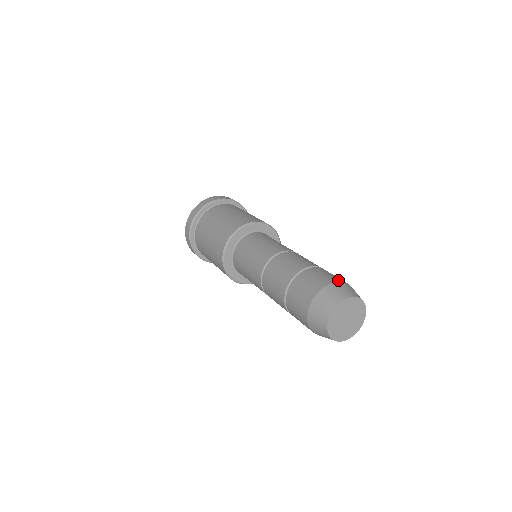
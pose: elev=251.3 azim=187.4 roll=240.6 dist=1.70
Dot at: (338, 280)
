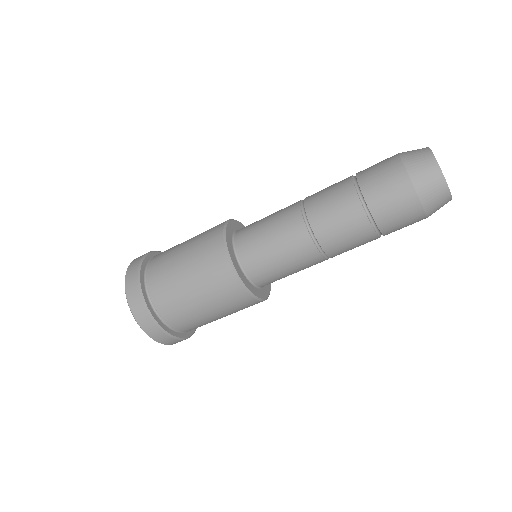
Dot at: occluded
